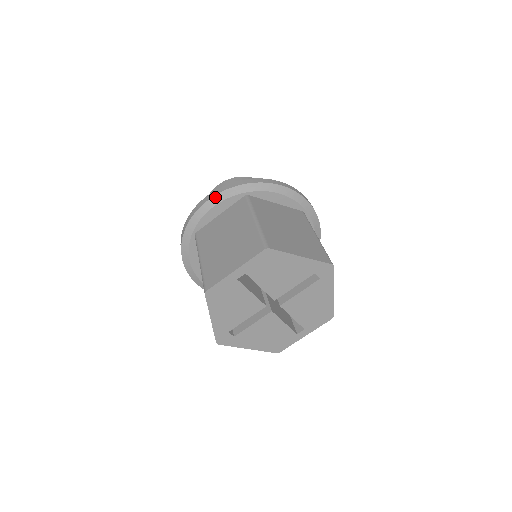
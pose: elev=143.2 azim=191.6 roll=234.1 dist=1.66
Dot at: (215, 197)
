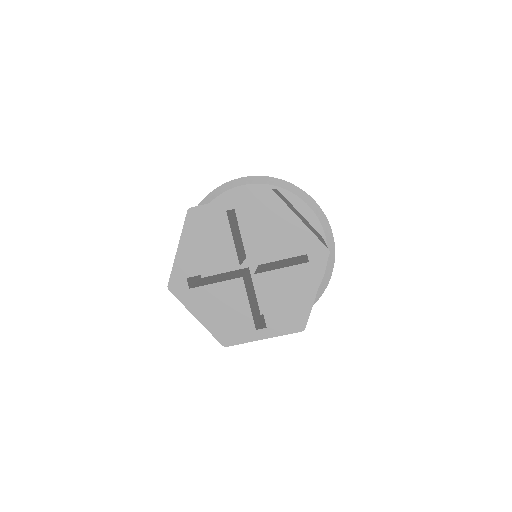
Dot at: (247, 178)
